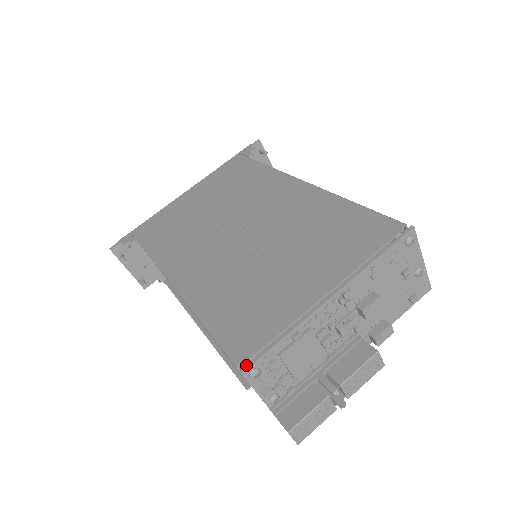
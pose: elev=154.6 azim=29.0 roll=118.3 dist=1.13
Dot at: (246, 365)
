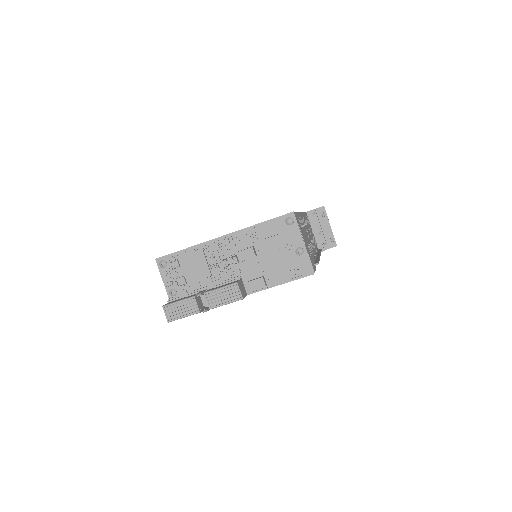
Dot at: (161, 257)
